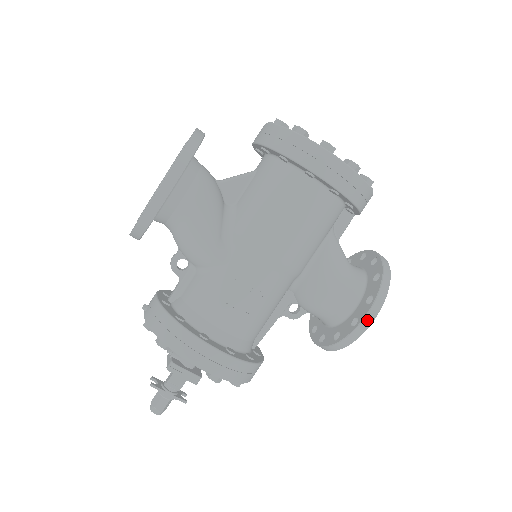
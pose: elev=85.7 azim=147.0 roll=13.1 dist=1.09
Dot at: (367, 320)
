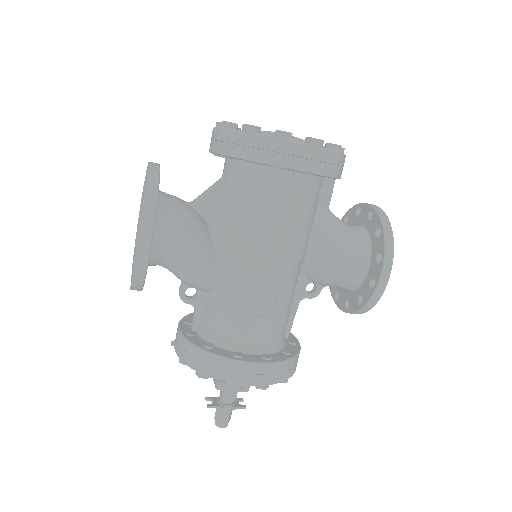
Dot at: (383, 279)
